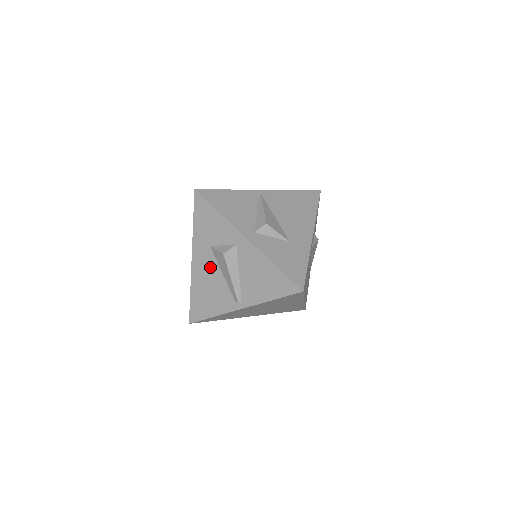
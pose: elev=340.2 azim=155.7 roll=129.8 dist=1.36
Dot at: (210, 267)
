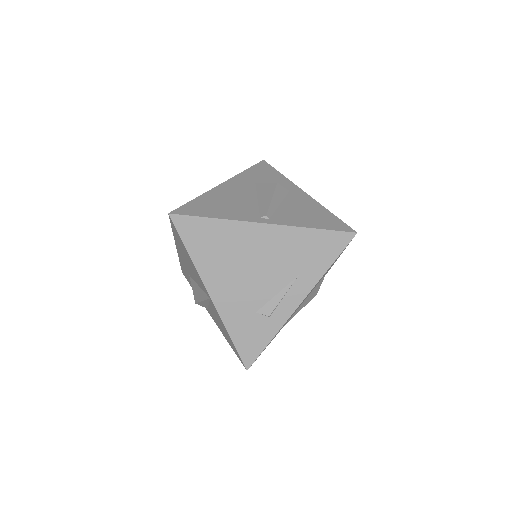
Dot at: (244, 192)
